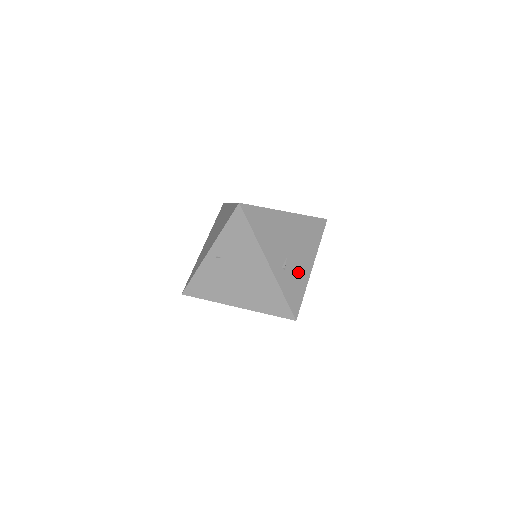
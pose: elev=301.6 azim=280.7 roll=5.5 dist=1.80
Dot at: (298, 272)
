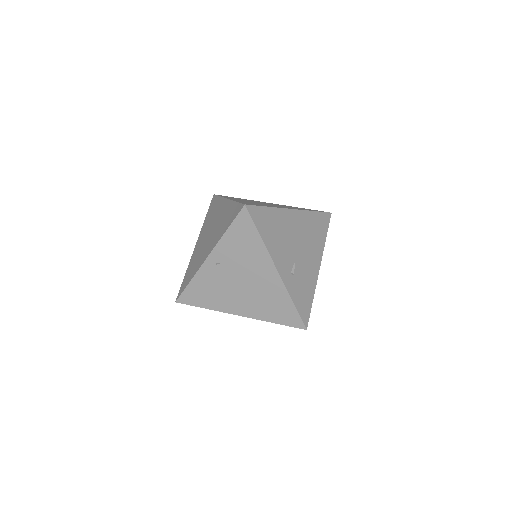
Dot at: (306, 276)
